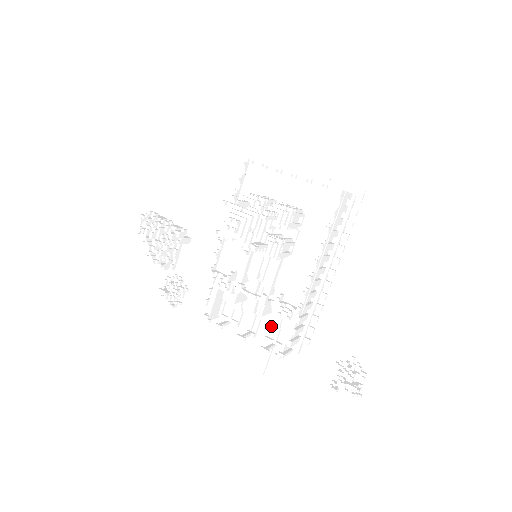
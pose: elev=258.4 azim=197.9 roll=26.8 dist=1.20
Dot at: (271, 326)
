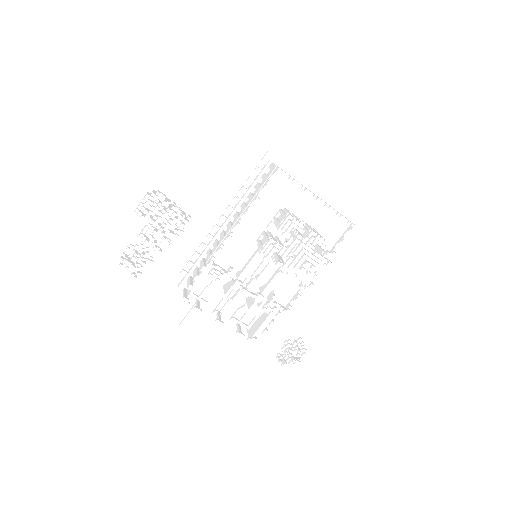
Dot at: (241, 310)
